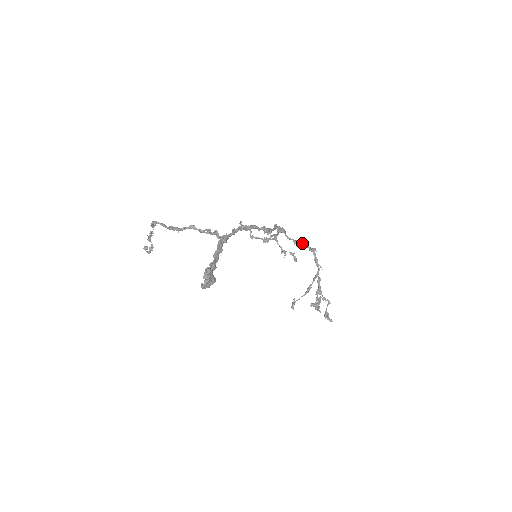
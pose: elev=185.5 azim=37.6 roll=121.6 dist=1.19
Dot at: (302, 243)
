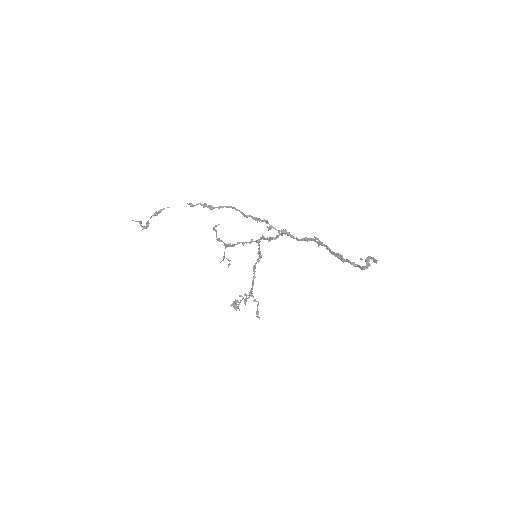
Dot at: occluded
